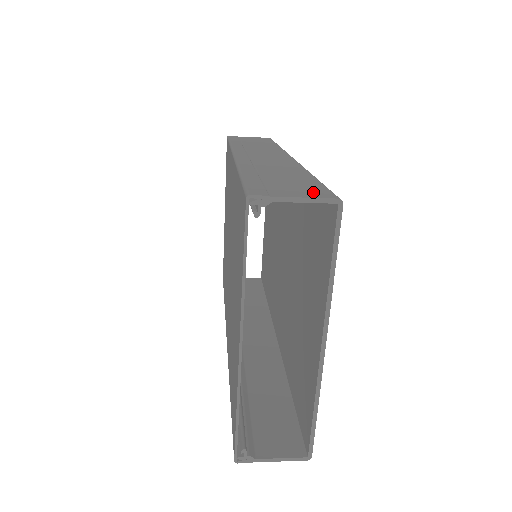
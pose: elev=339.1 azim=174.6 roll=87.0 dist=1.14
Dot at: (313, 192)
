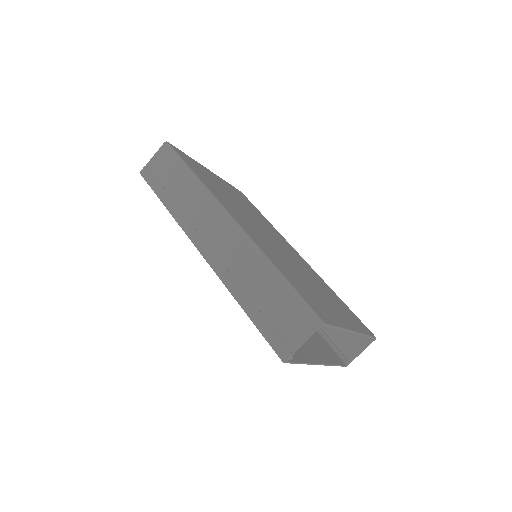
Dot at: (303, 323)
